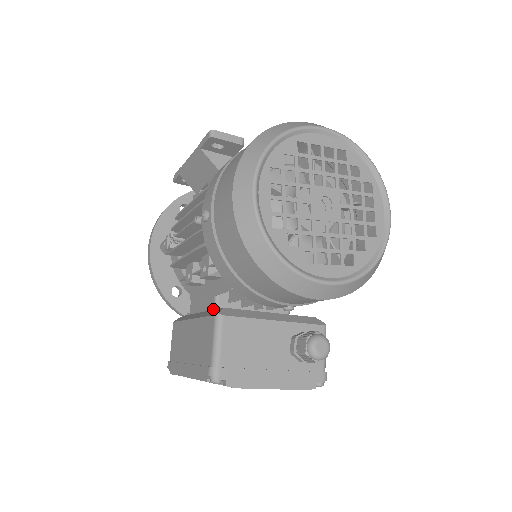
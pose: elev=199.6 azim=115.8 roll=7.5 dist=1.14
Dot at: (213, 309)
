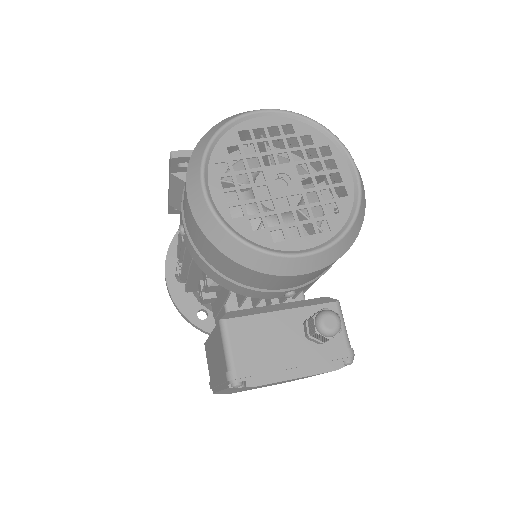
Dot at: occluded
